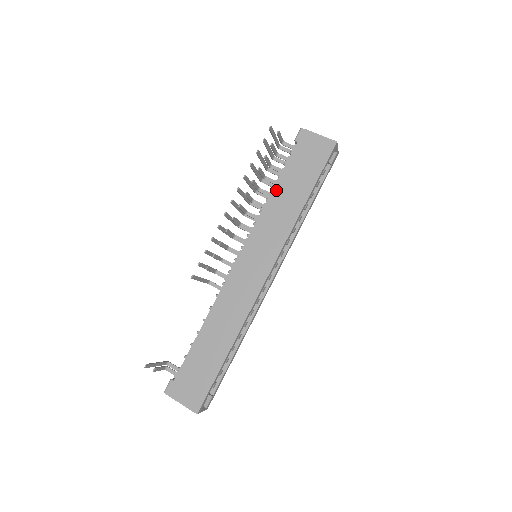
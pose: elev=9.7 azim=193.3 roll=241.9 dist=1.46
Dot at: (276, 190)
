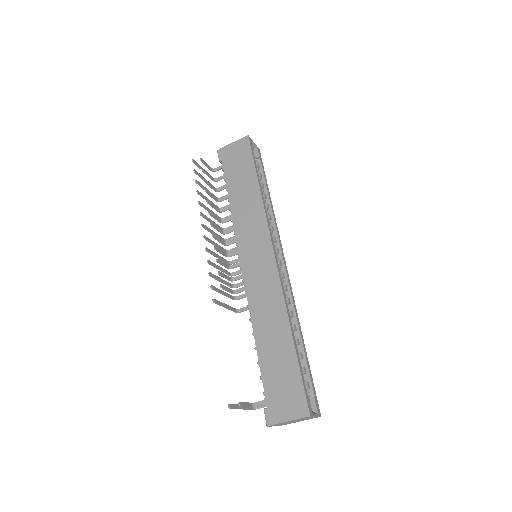
Dot at: (232, 198)
